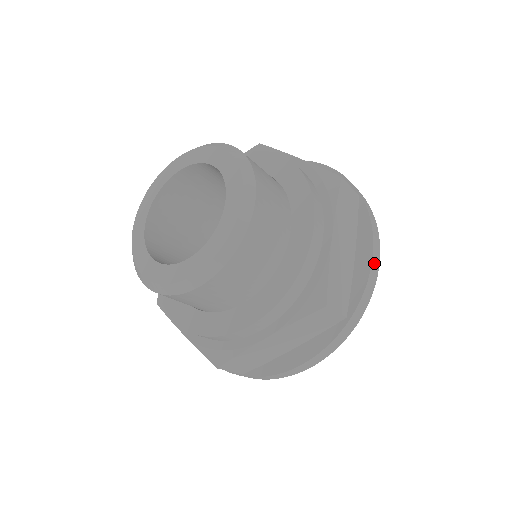
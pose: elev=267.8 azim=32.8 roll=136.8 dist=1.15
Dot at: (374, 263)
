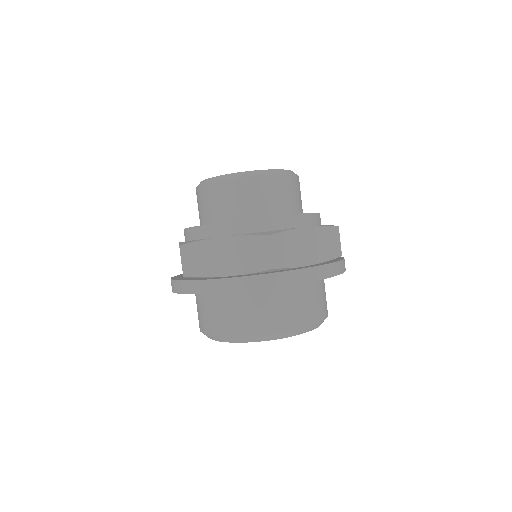
Dot at: (318, 270)
